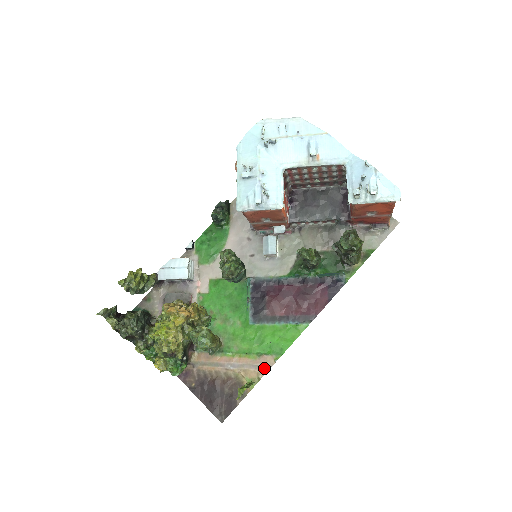
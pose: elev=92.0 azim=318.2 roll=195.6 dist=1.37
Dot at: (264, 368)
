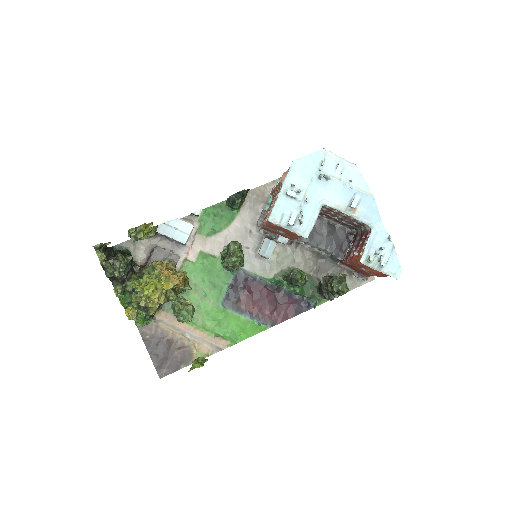
Dot at: (216, 348)
